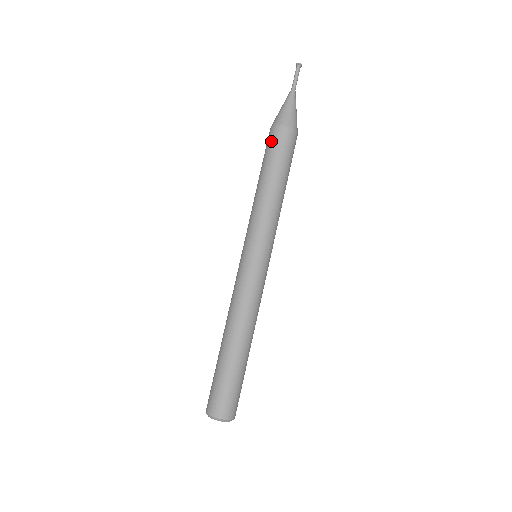
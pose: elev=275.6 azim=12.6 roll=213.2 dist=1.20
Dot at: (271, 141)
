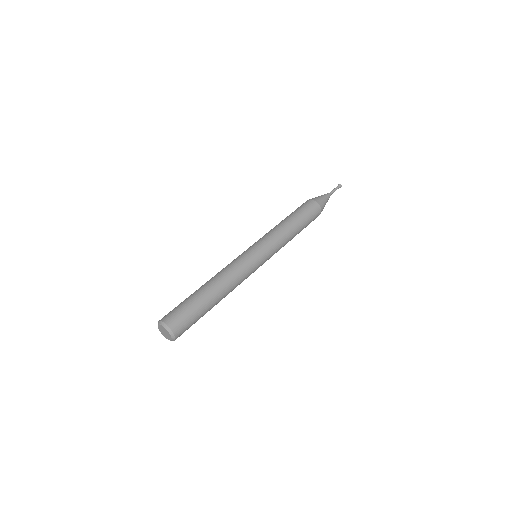
Dot at: occluded
